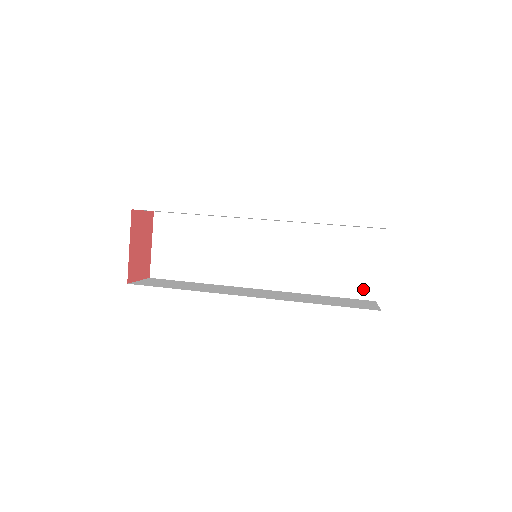
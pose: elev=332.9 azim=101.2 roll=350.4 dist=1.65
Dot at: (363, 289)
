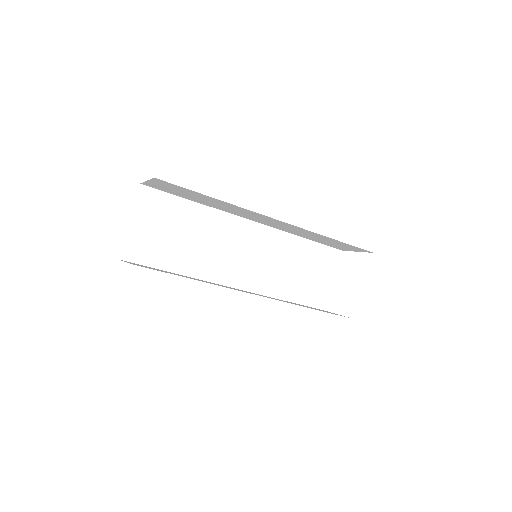
Dot at: (321, 300)
